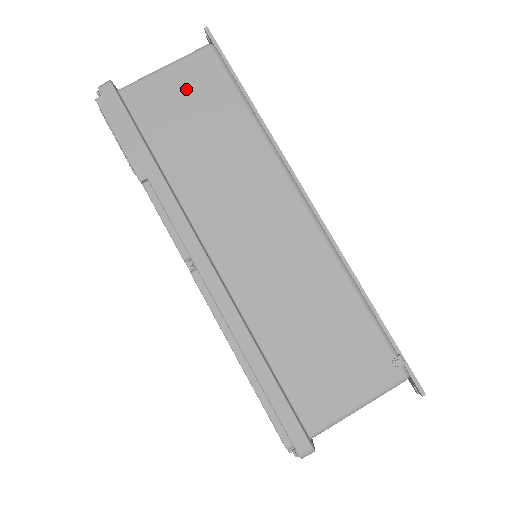
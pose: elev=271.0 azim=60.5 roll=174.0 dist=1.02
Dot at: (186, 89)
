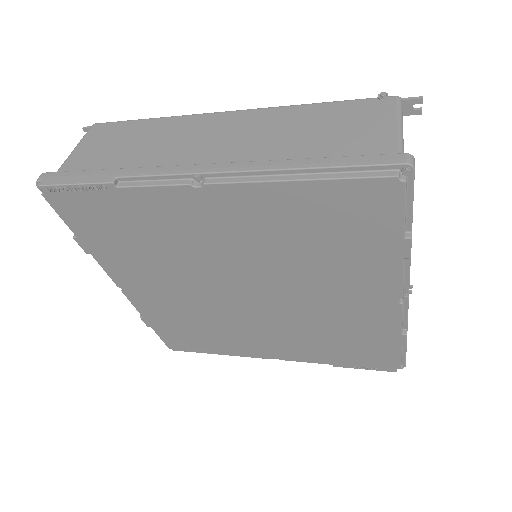
Dot at: (98, 143)
